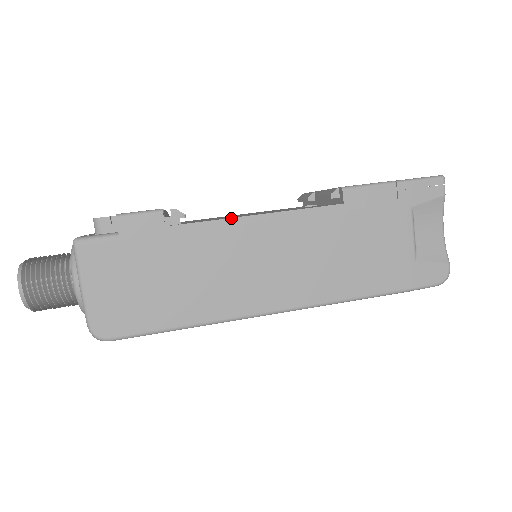
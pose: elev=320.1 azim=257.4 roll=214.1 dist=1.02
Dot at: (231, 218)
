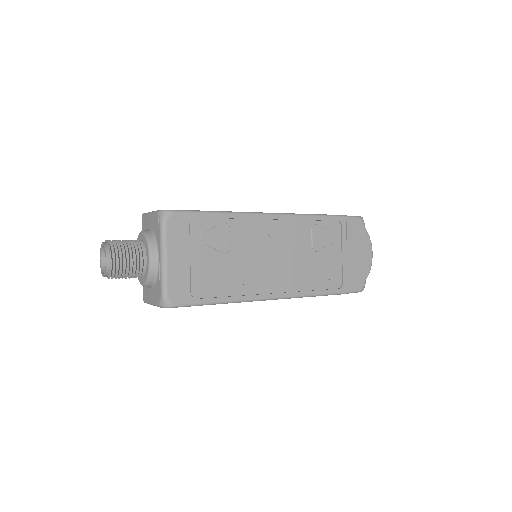
Dot at: occluded
